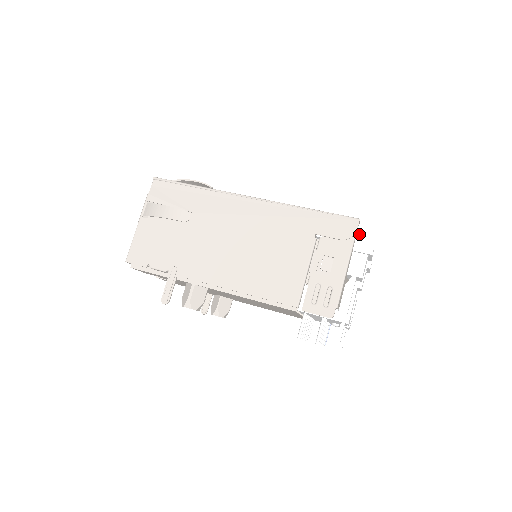
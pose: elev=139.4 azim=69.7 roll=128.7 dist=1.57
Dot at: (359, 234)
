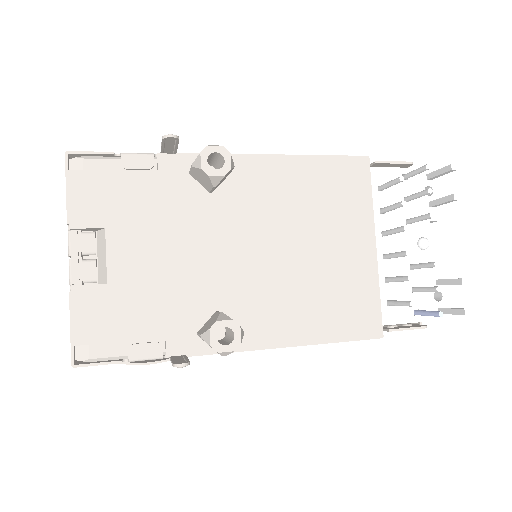
Dot at: occluded
